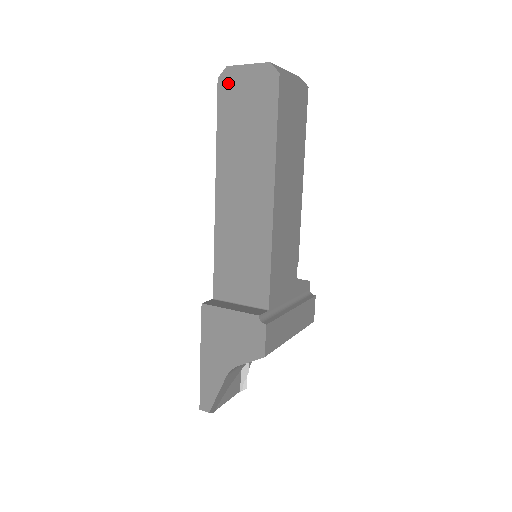
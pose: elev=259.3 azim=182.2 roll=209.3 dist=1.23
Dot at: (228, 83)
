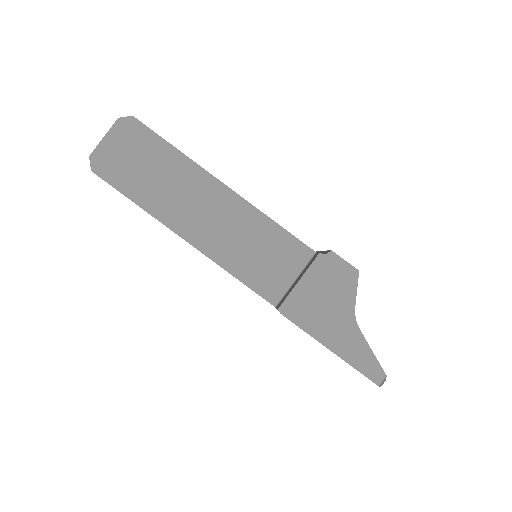
Dot at: (103, 164)
